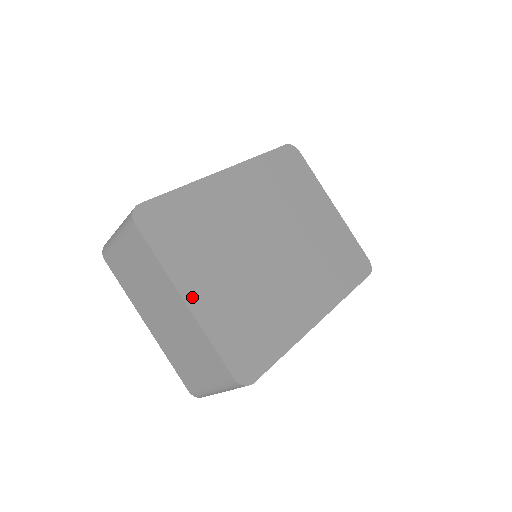
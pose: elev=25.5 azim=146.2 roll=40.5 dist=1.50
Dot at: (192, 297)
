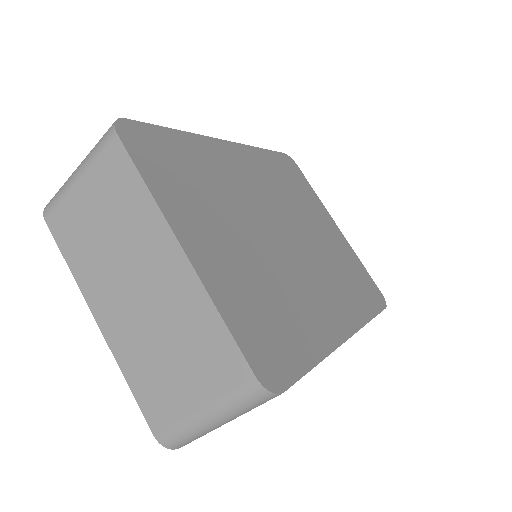
Dot at: (192, 247)
